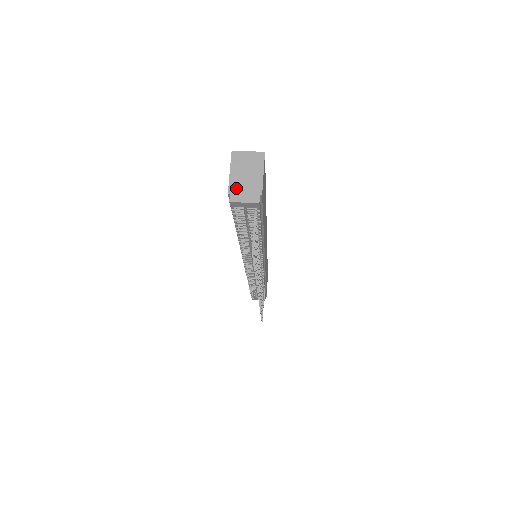
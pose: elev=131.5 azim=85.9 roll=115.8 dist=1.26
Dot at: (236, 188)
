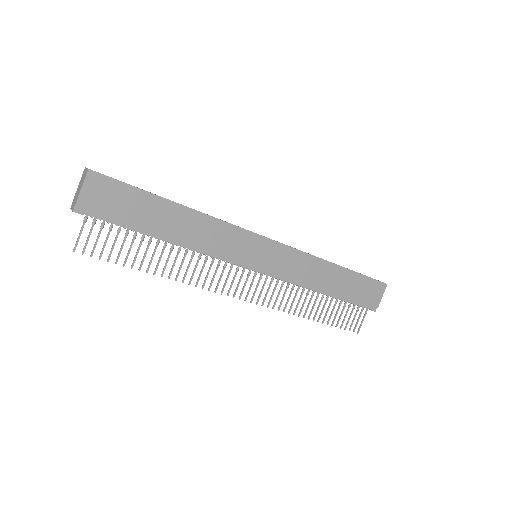
Dot at: (75, 198)
